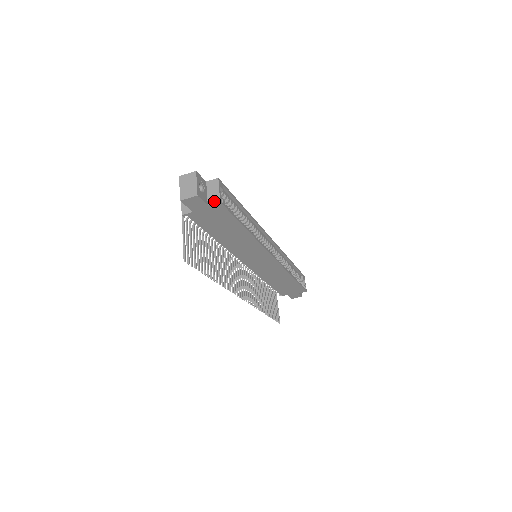
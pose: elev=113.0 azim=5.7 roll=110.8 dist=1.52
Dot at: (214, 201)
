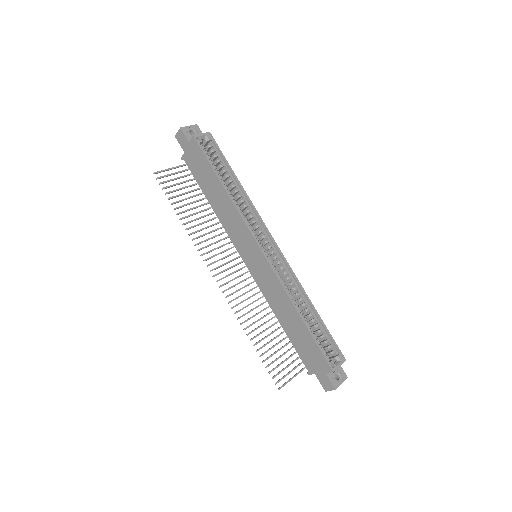
Dot at: (193, 138)
